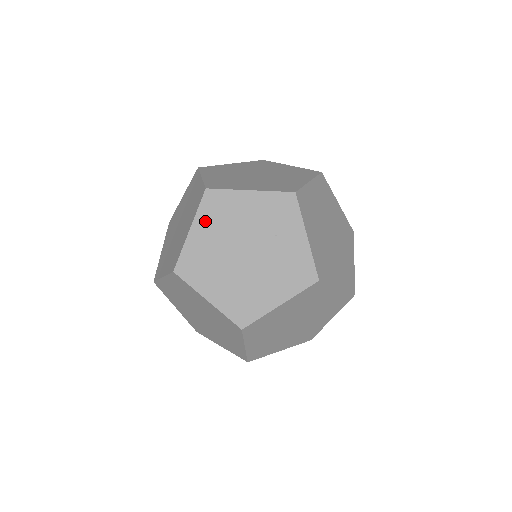
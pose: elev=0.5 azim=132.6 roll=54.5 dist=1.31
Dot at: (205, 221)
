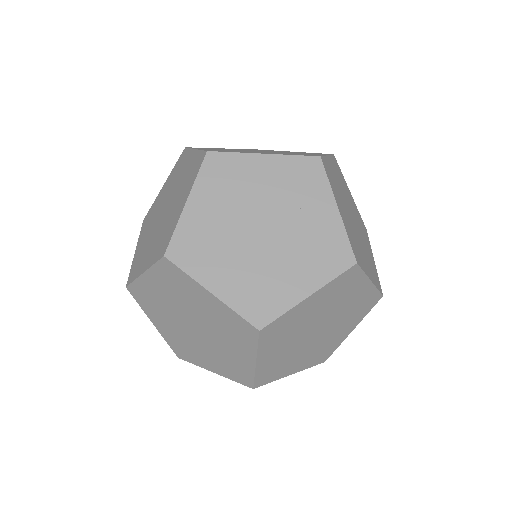
Dot at: (207, 191)
